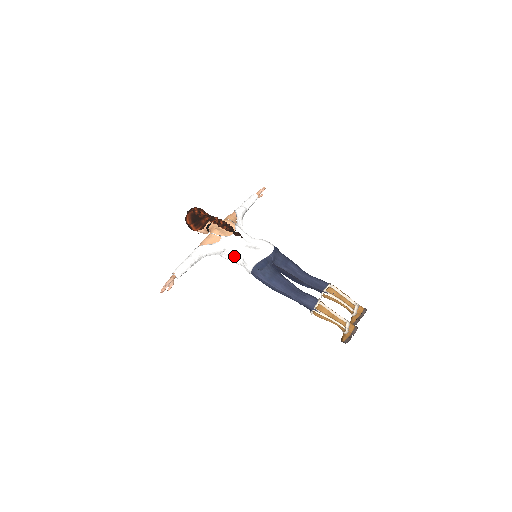
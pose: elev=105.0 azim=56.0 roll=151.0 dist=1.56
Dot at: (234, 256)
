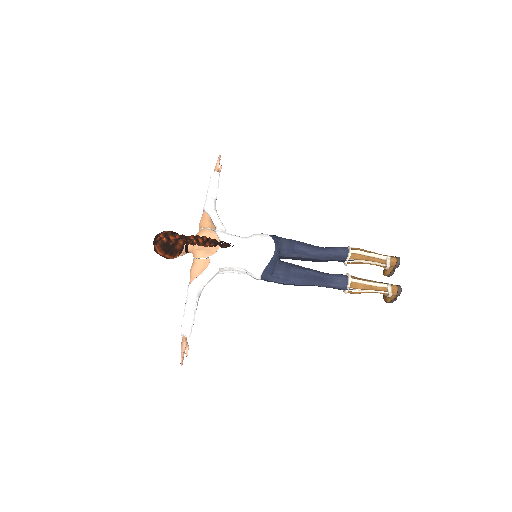
Dot at: (233, 269)
